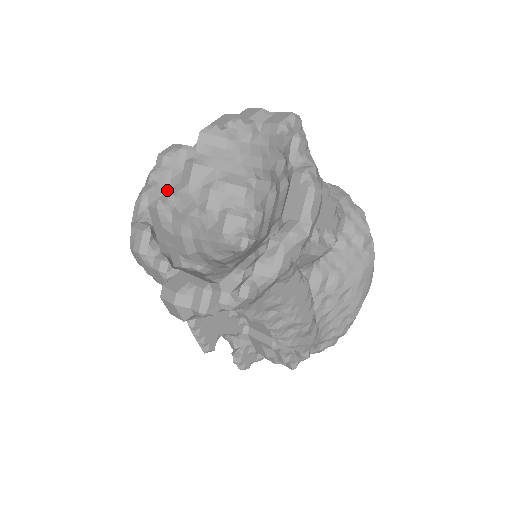
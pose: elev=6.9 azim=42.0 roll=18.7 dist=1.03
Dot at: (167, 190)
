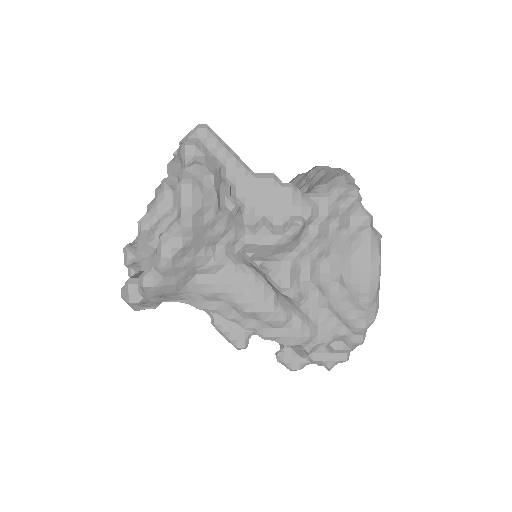
Dot at: (155, 215)
